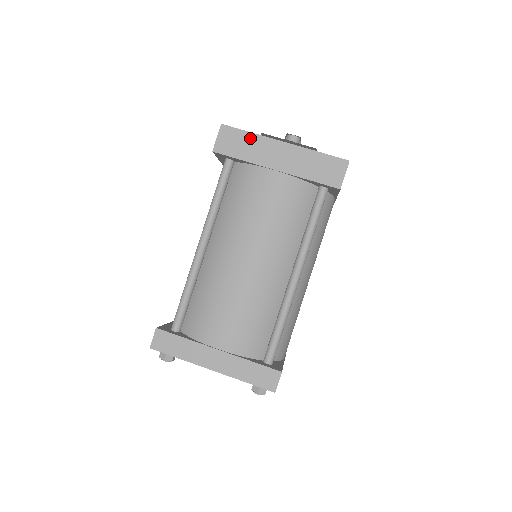
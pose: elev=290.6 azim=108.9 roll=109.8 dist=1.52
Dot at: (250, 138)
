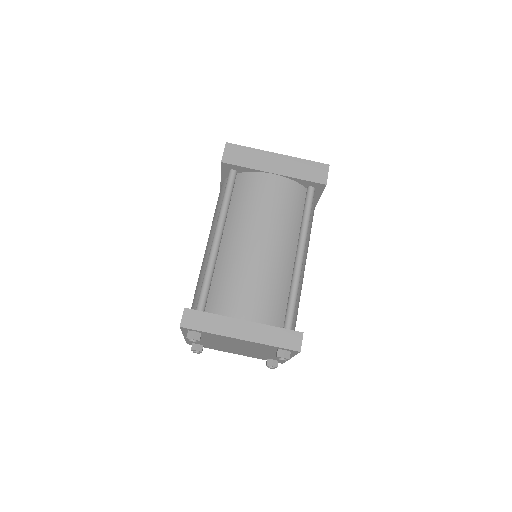
Dot at: (251, 152)
